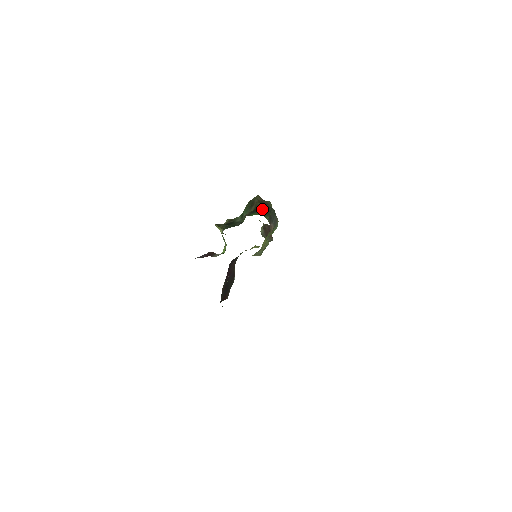
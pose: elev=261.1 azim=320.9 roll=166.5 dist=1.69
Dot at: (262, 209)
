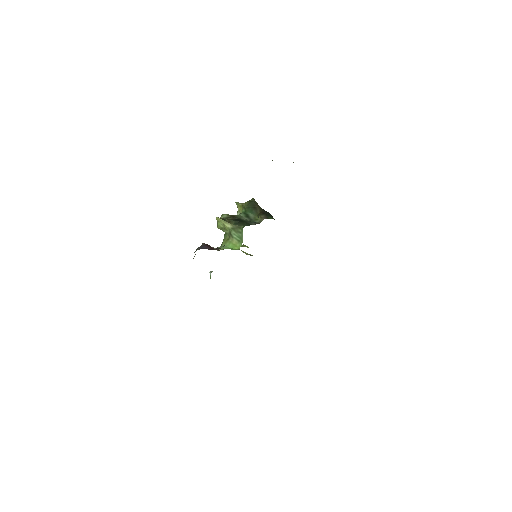
Dot at: (268, 214)
